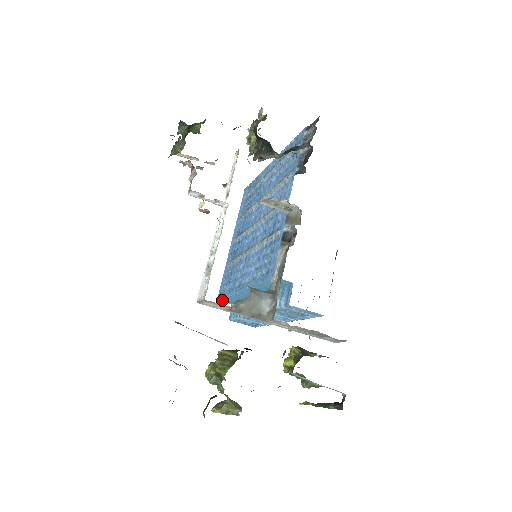
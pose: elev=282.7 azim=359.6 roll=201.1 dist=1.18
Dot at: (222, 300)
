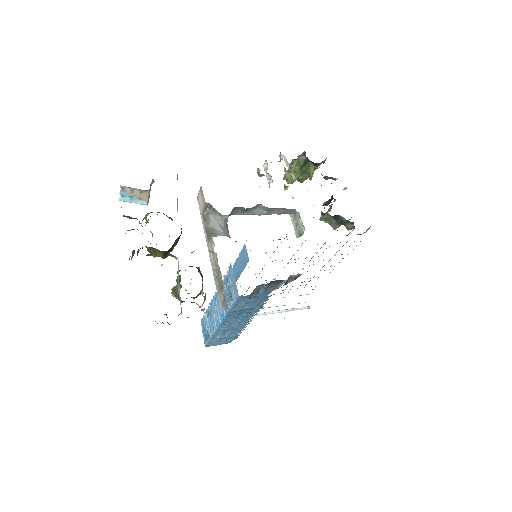
Dot at: occluded
